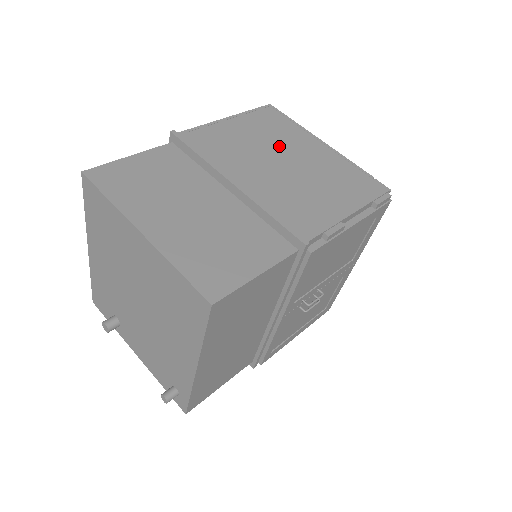
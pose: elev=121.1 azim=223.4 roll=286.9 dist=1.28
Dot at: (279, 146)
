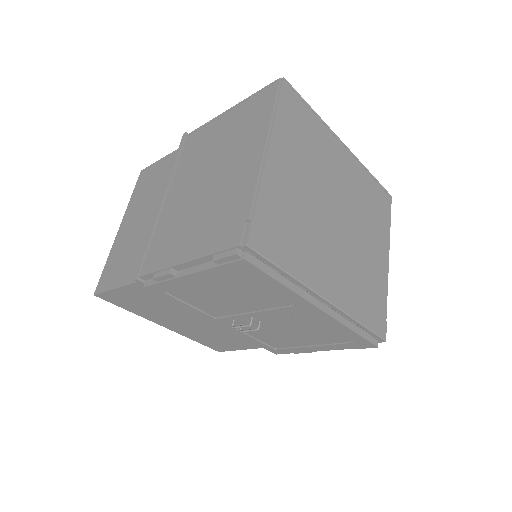
Dot at: (225, 154)
